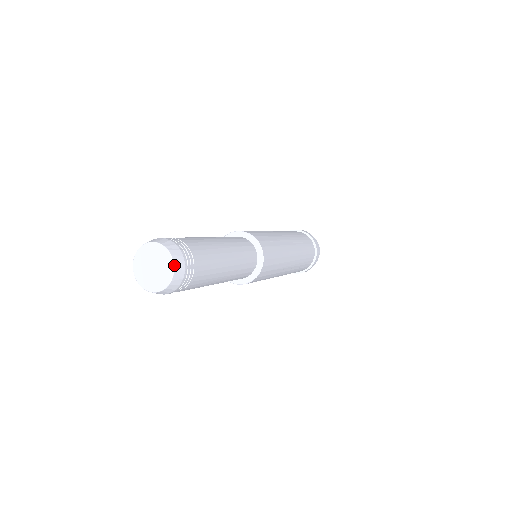
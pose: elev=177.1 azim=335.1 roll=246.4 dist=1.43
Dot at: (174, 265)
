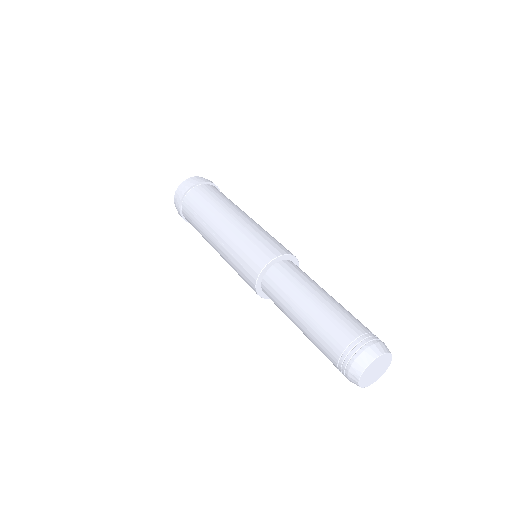
Dot at: occluded
